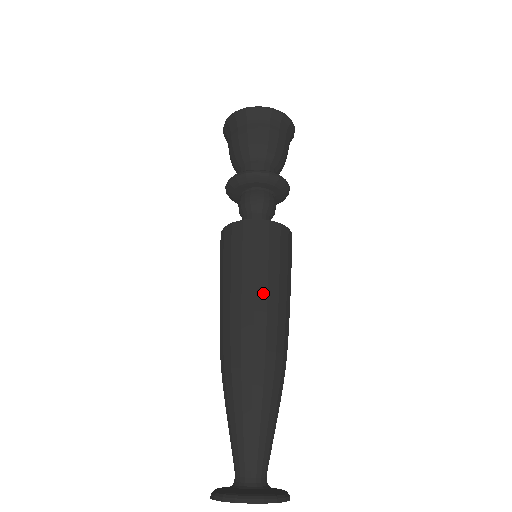
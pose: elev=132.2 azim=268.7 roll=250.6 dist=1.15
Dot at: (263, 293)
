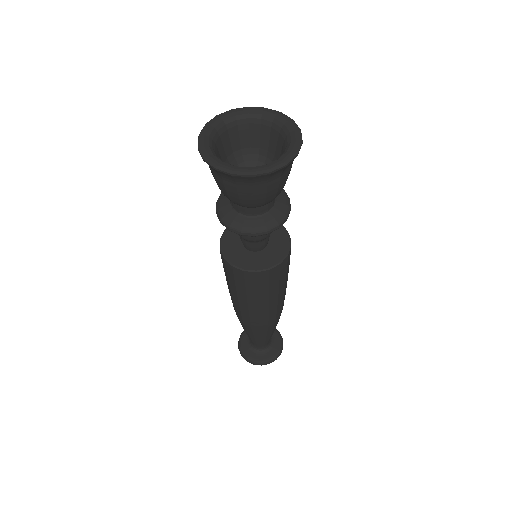
Dot at: (265, 306)
